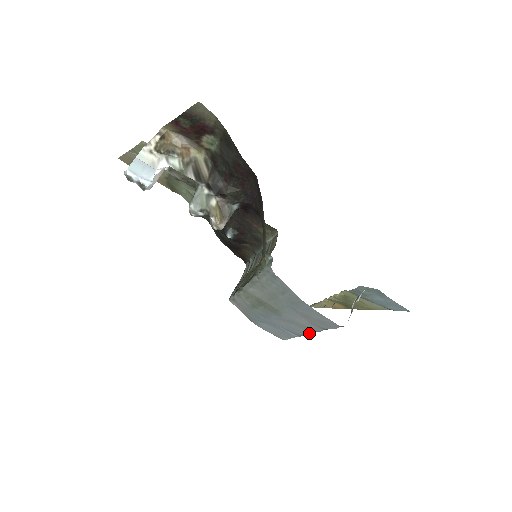
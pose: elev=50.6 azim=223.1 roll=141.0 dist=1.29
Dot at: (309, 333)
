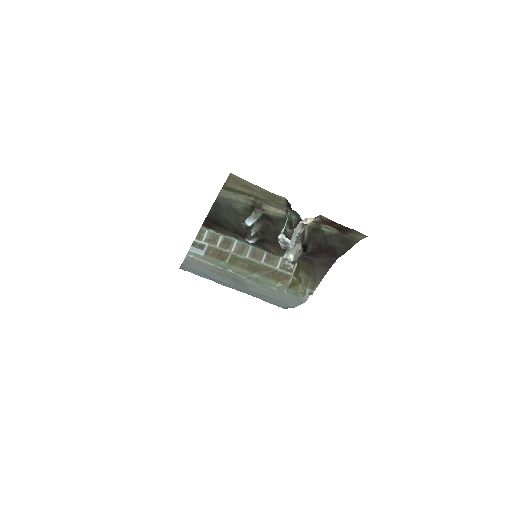
Dot at: occluded
